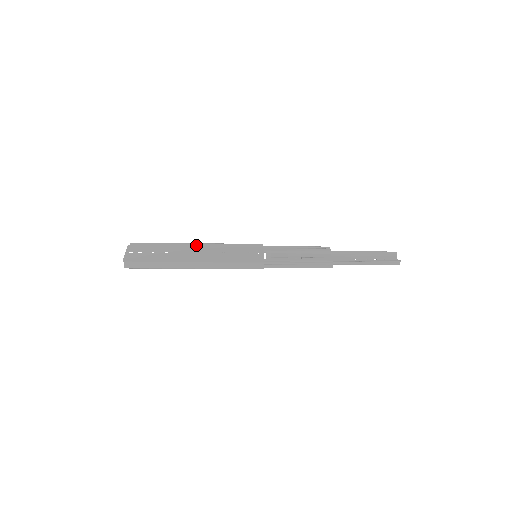
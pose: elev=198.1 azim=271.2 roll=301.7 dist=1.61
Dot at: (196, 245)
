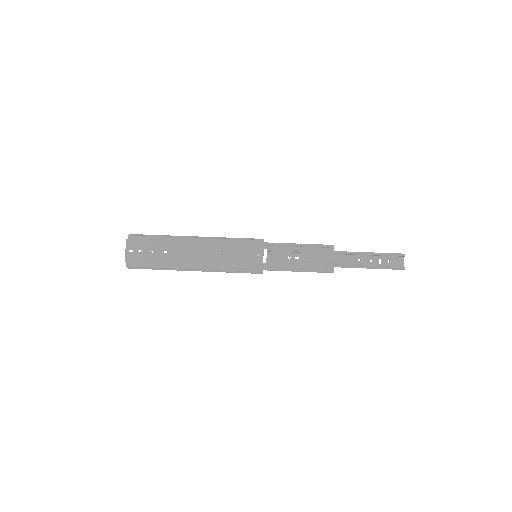
Dot at: (195, 242)
